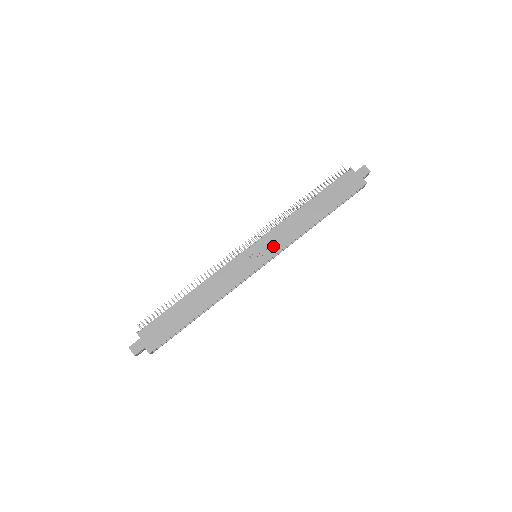
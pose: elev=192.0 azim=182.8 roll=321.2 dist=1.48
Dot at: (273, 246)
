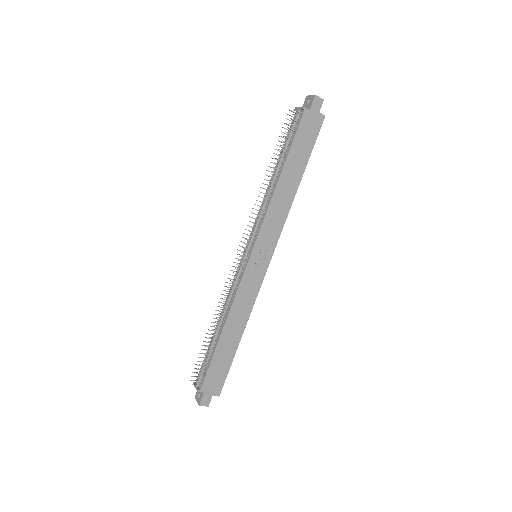
Dot at: (270, 240)
